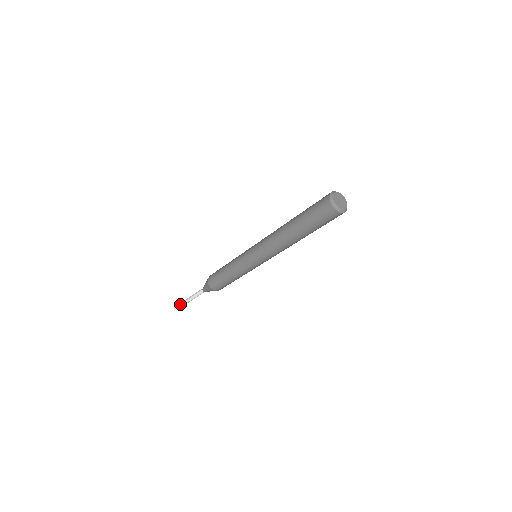
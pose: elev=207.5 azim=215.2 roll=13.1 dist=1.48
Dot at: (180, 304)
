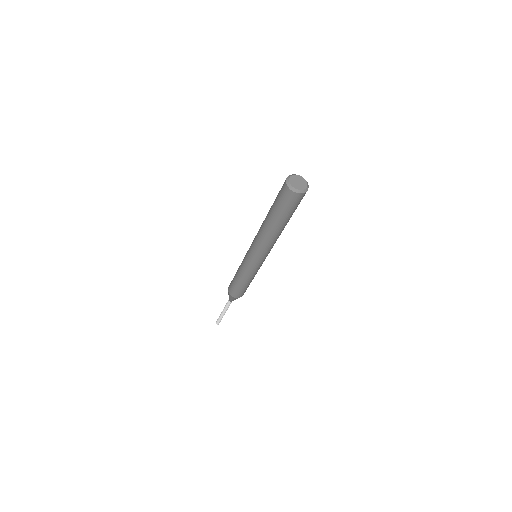
Dot at: (219, 320)
